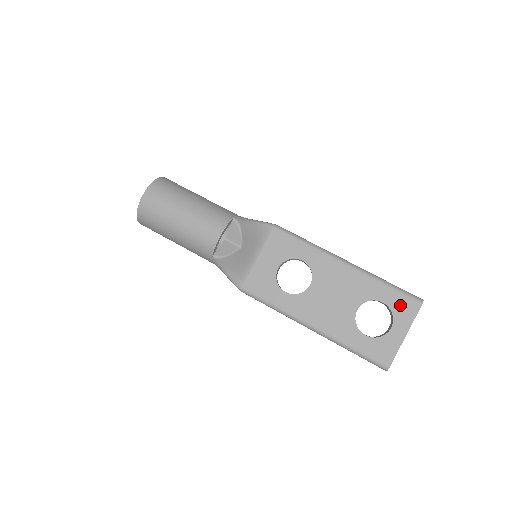
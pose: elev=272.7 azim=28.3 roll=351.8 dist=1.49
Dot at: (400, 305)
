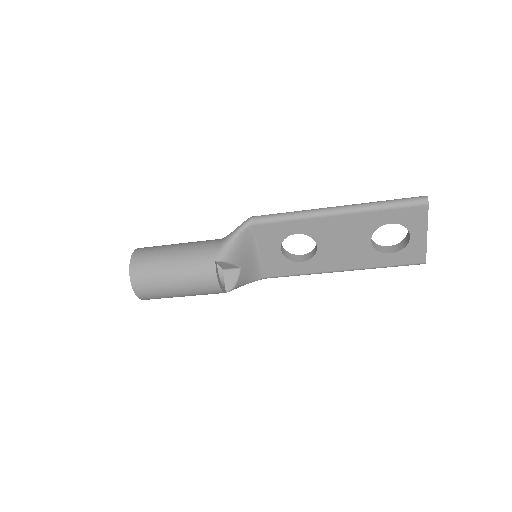
Dot at: (408, 217)
